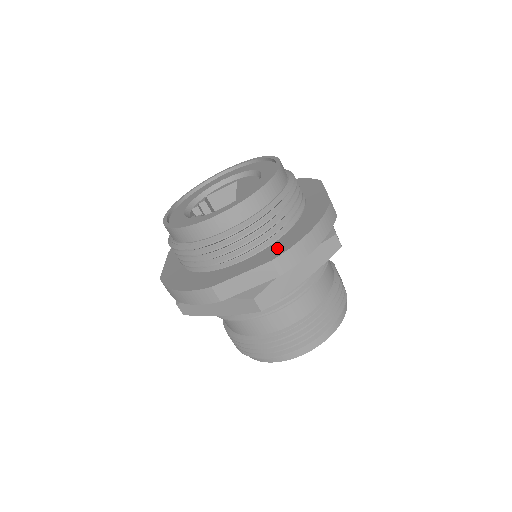
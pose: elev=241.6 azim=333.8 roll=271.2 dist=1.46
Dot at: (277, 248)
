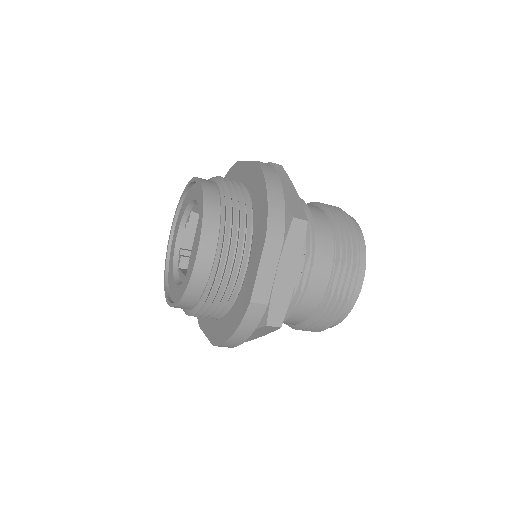
Dot at: (218, 332)
